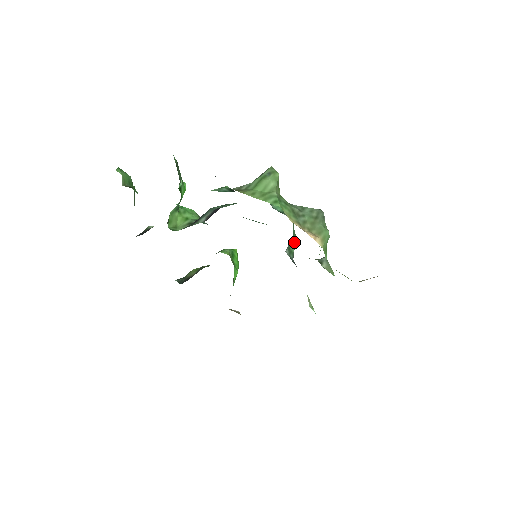
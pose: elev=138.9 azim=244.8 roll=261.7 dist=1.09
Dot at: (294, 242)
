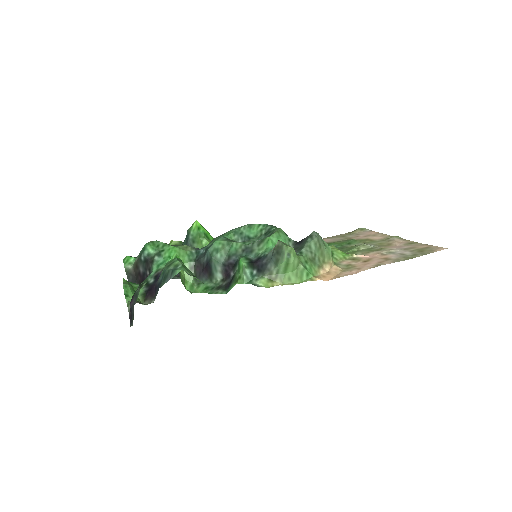
Dot at: occluded
